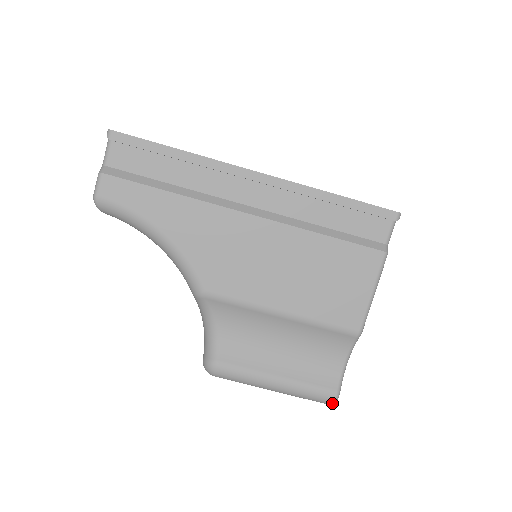
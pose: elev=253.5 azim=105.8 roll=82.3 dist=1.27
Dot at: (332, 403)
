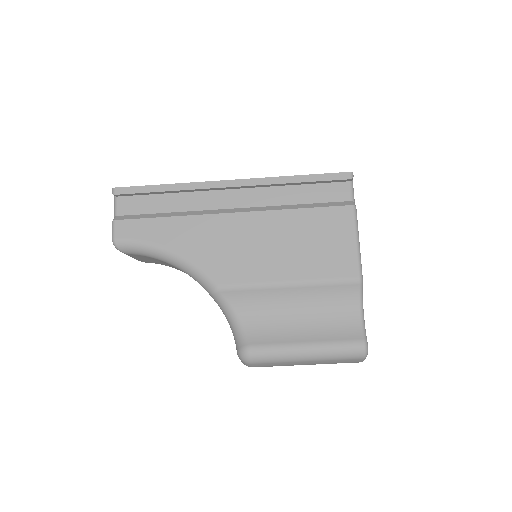
Dot at: (364, 354)
